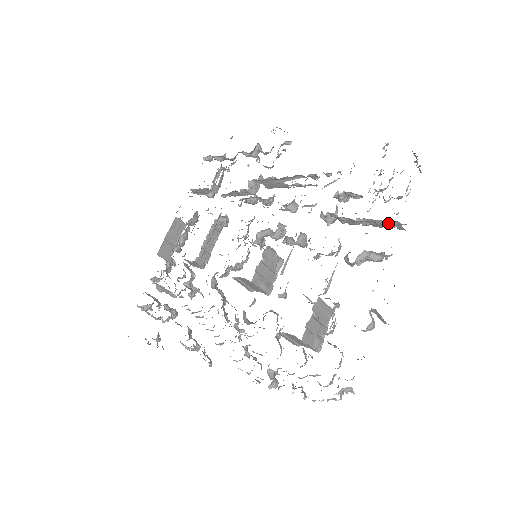
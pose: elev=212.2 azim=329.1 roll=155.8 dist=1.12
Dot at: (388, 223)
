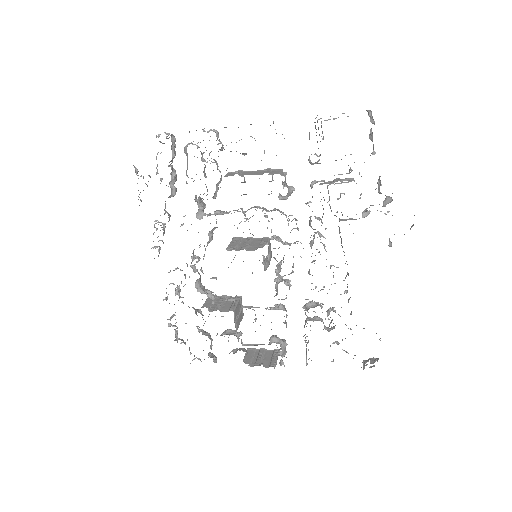
Dot at: (306, 361)
